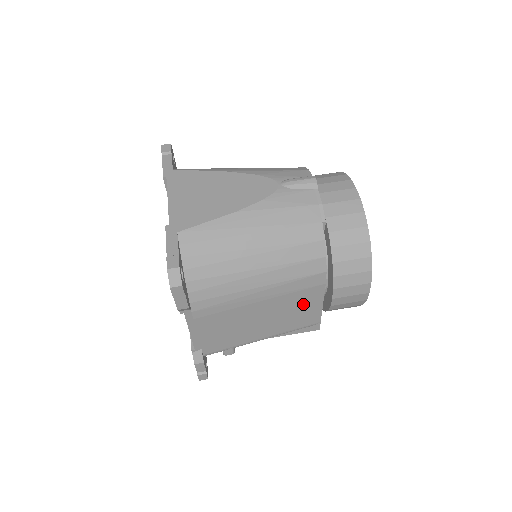
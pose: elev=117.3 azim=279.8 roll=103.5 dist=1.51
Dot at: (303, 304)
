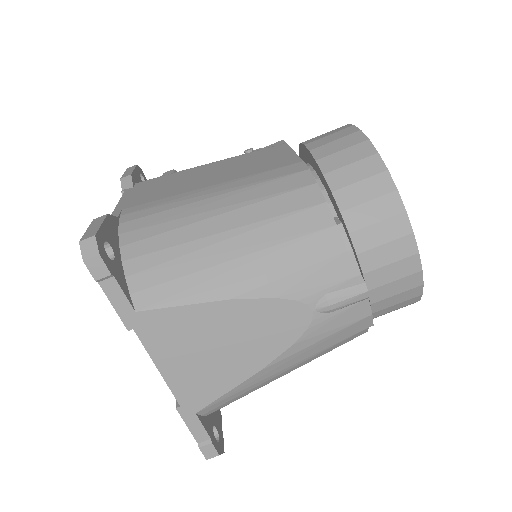
Dot at: occluded
